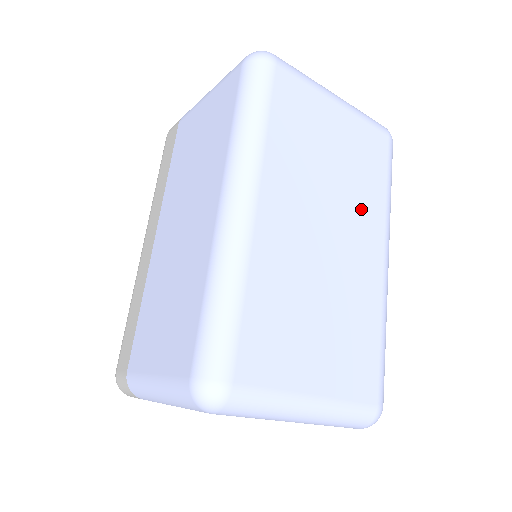
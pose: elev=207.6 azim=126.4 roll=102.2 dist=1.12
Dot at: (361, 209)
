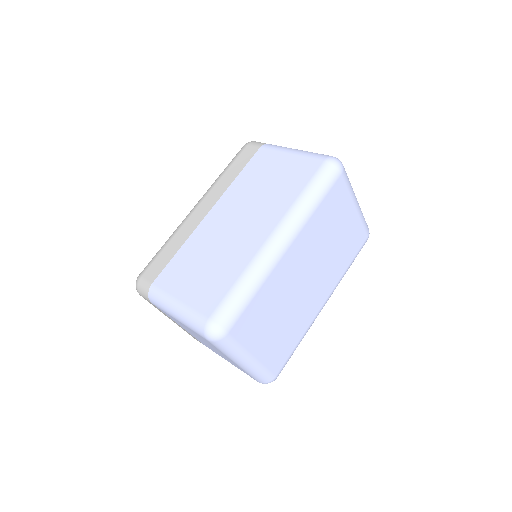
Dot at: (330, 272)
